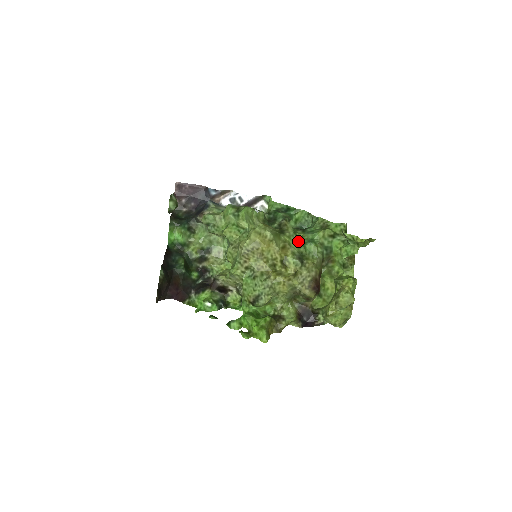
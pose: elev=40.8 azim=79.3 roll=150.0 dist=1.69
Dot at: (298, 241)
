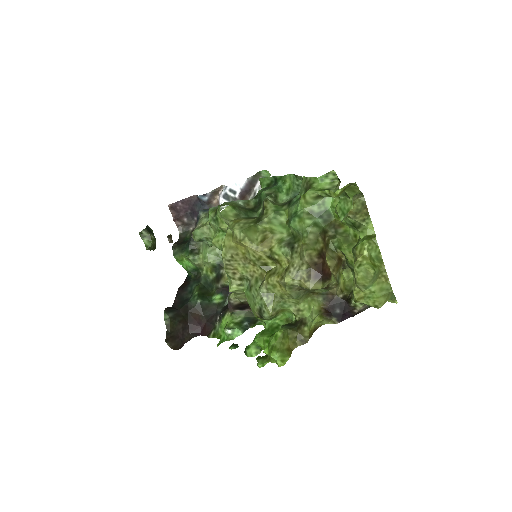
Dot at: (286, 220)
